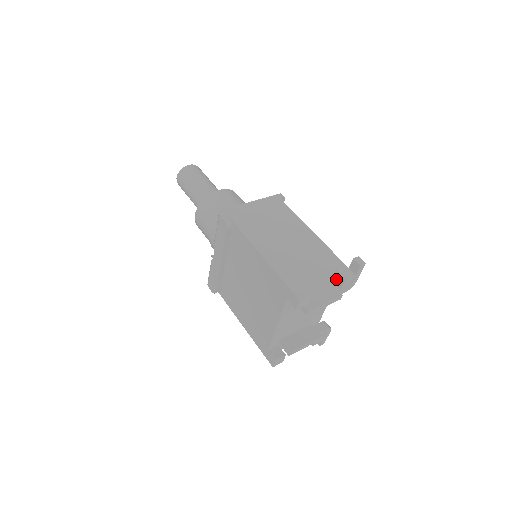
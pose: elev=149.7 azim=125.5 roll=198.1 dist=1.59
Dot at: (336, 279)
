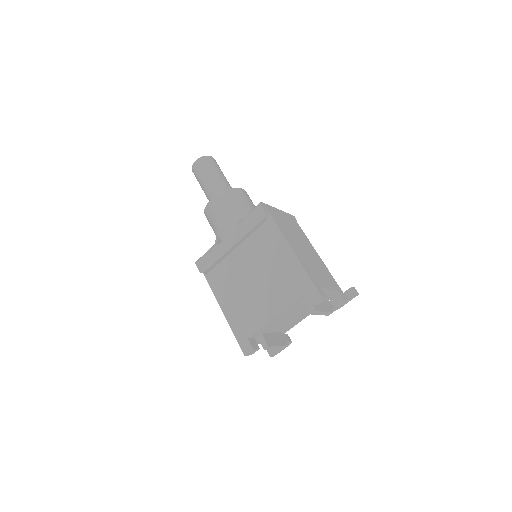
Dot at: (333, 297)
